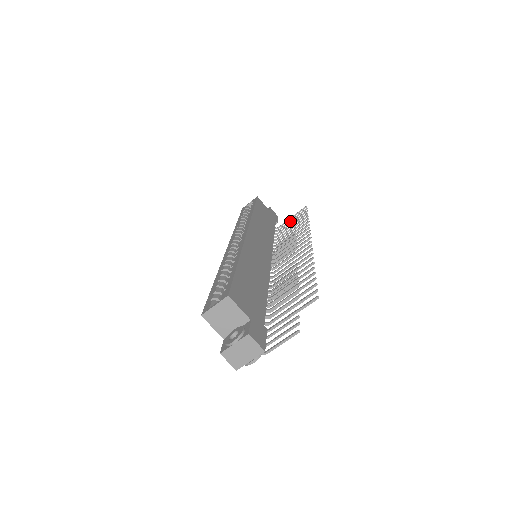
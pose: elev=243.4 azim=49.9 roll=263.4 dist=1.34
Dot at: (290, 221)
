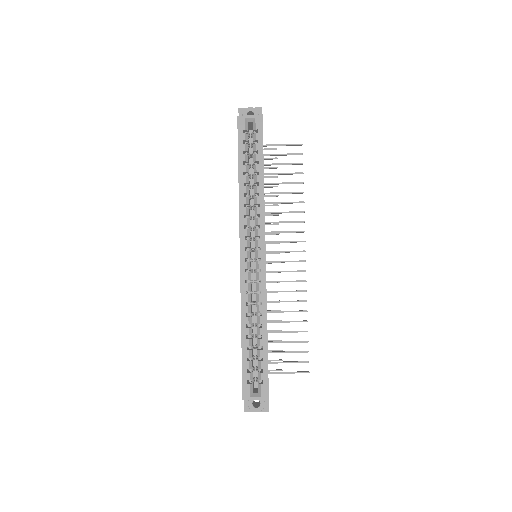
Dot at: (279, 155)
